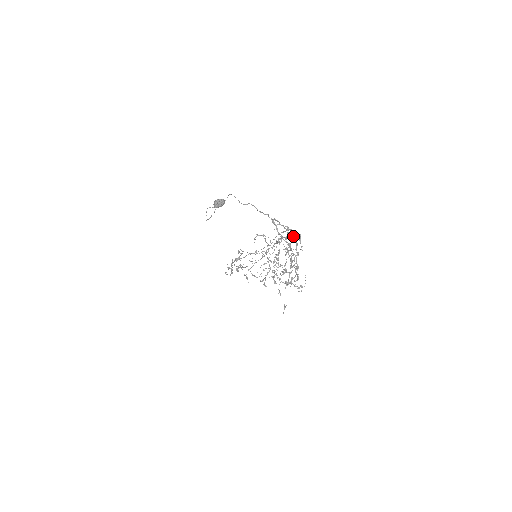
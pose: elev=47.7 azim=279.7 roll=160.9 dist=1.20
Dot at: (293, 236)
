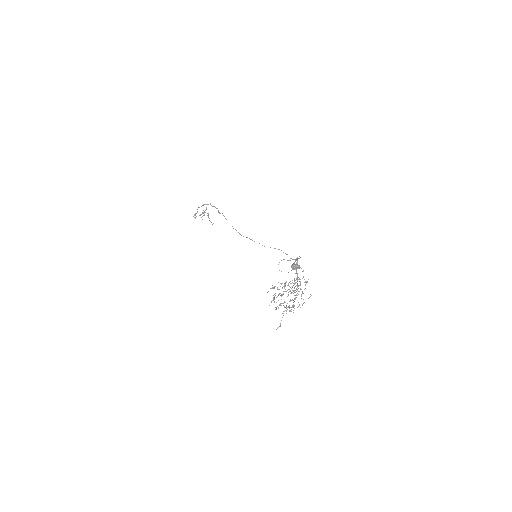
Dot at: (306, 282)
